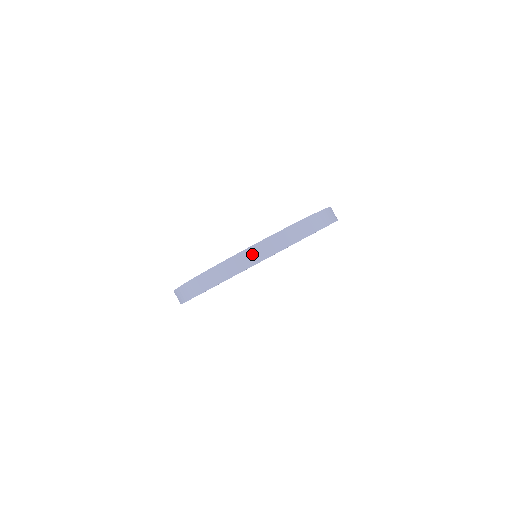
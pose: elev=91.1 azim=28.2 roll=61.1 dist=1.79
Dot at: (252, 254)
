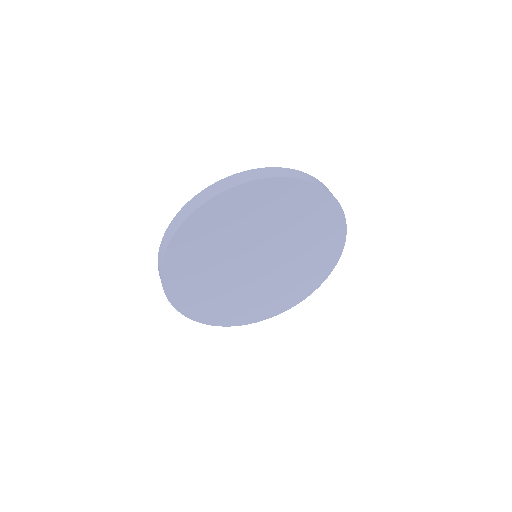
Dot at: (318, 181)
